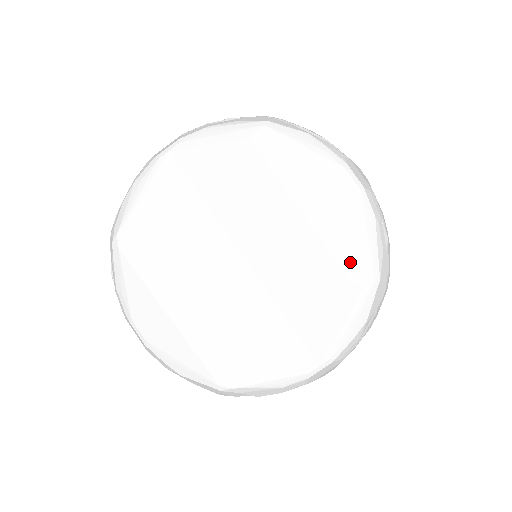
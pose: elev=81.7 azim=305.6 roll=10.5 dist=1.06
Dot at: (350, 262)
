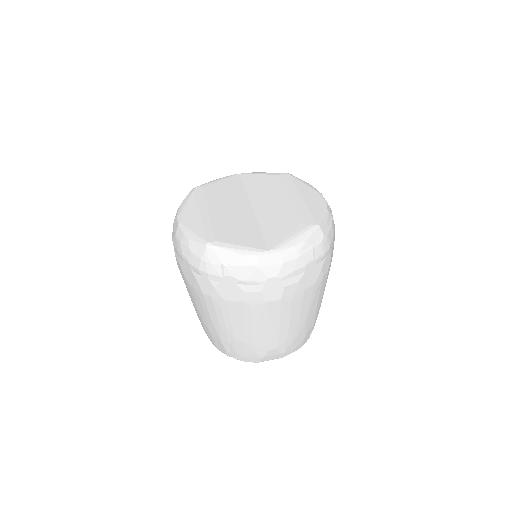
Dot at: (306, 216)
